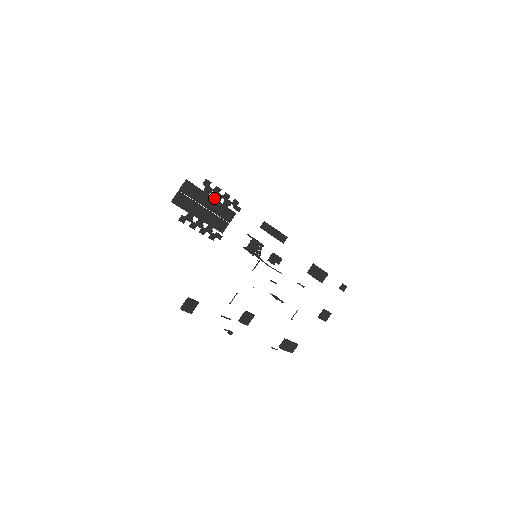
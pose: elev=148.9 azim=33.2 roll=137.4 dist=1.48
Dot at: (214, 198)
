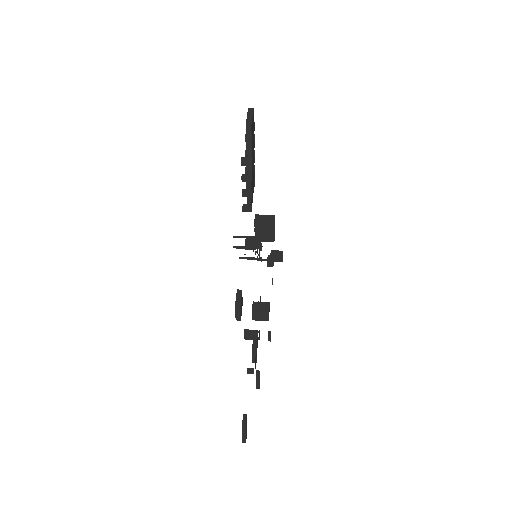
Dot at: (253, 151)
